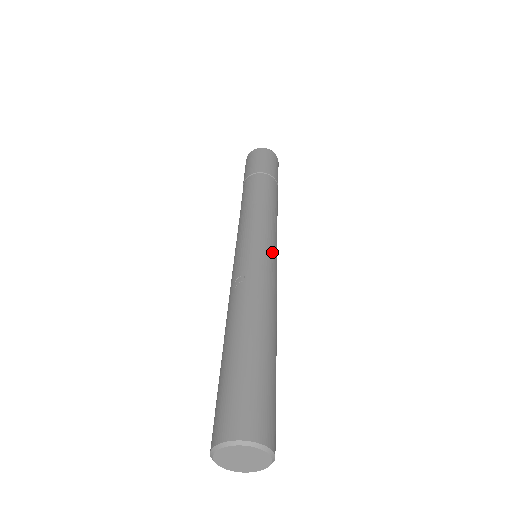
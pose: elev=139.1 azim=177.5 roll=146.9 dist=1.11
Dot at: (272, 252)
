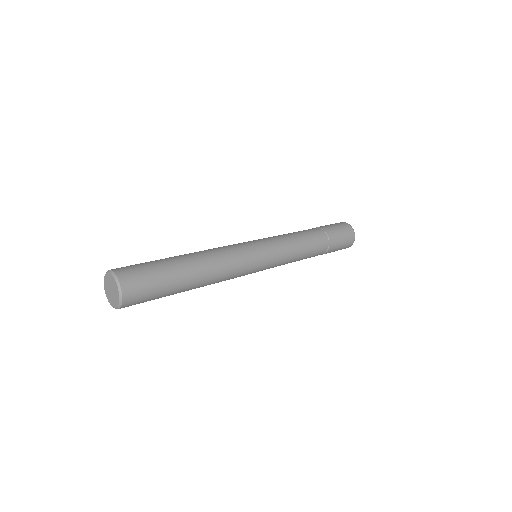
Dot at: (252, 242)
